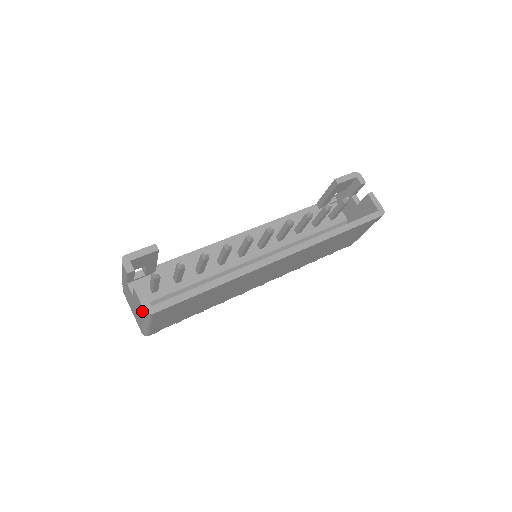
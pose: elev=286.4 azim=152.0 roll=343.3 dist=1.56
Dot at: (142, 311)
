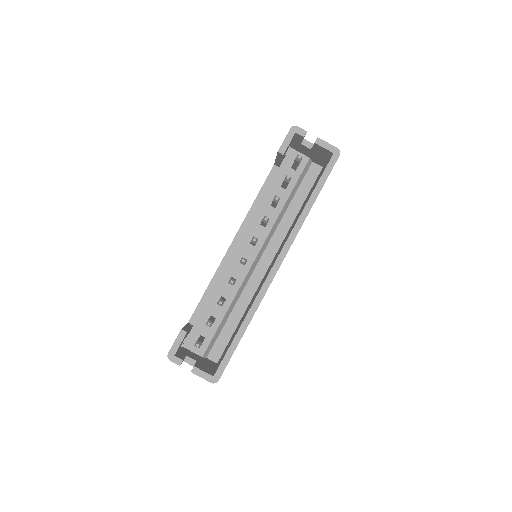
Dot at: occluded
